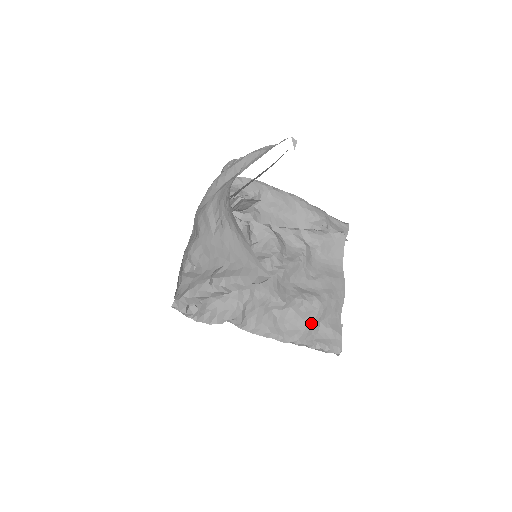
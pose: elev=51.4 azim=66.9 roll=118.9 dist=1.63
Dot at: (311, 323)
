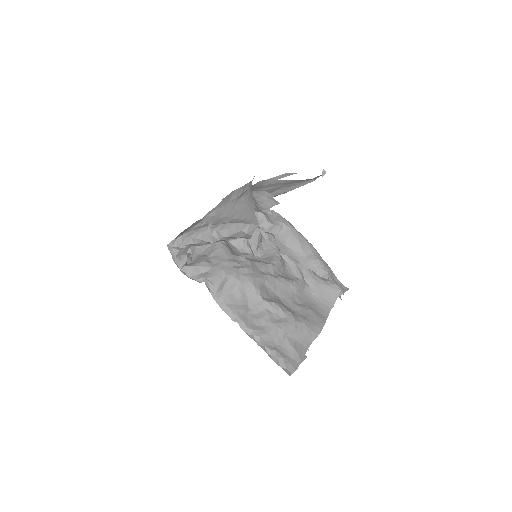
Dot at: (278, 330)
